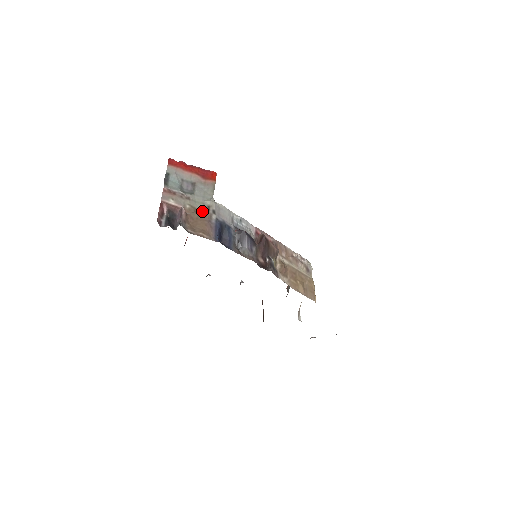
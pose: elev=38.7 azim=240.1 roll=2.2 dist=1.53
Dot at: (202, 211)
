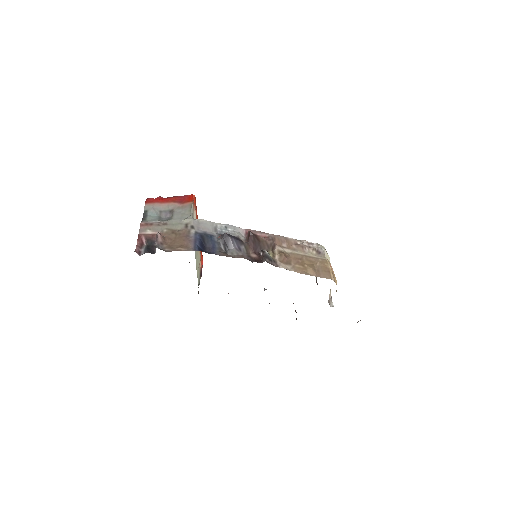
Dot at: (180, 230)
